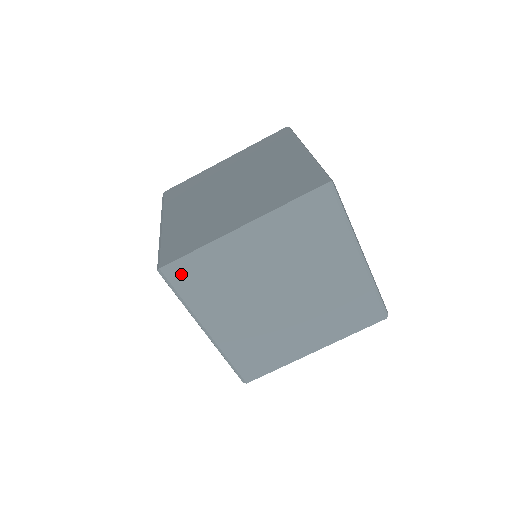
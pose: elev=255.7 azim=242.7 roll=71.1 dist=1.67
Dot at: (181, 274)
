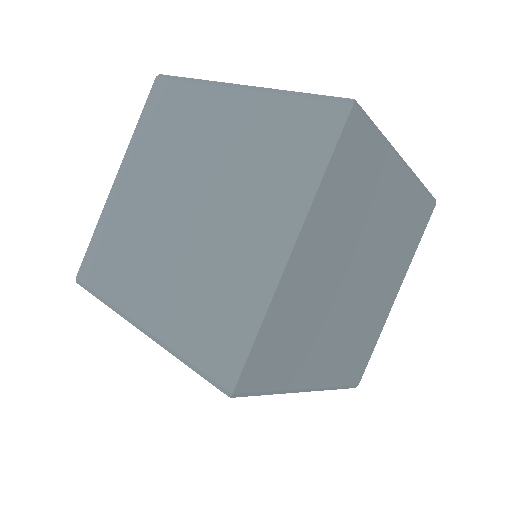
Dot at: (92, 269)
